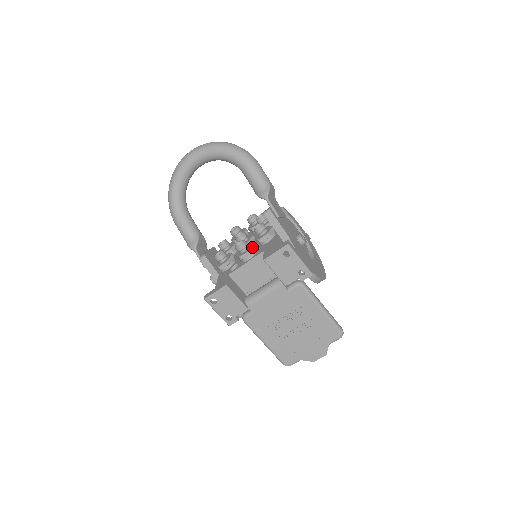
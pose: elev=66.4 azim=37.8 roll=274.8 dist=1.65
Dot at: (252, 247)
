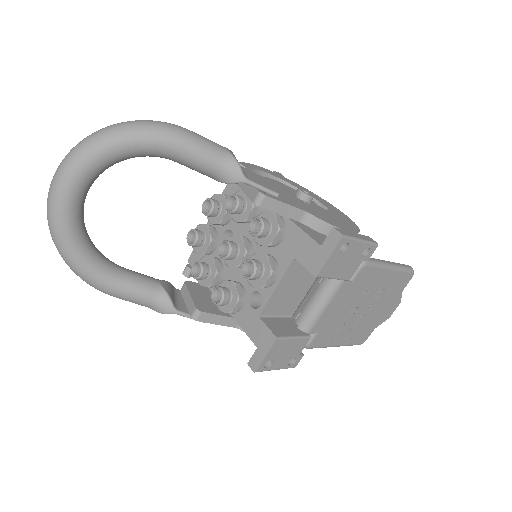
Dot at: (270, 262)
